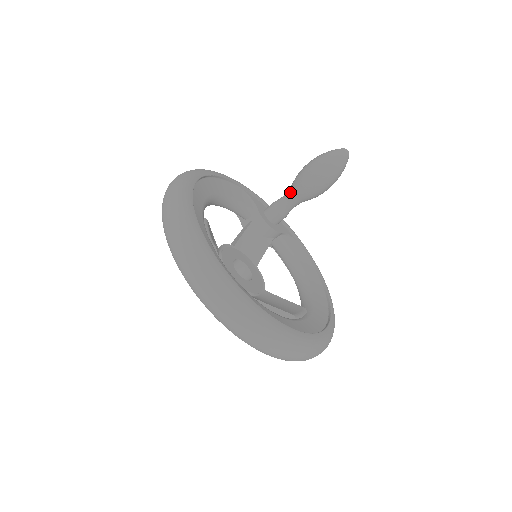
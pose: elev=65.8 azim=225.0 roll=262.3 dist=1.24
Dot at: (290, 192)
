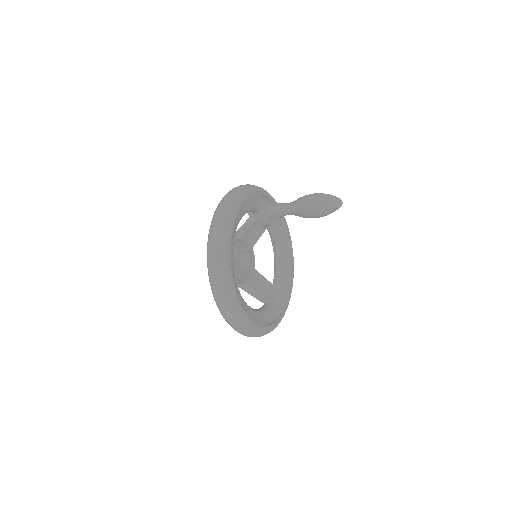
Dot at: (291, 209)
